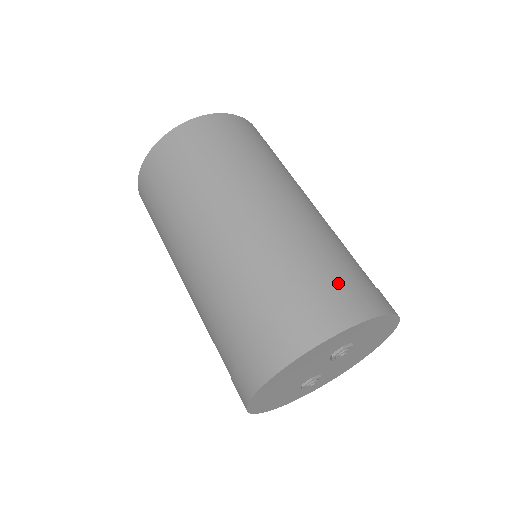
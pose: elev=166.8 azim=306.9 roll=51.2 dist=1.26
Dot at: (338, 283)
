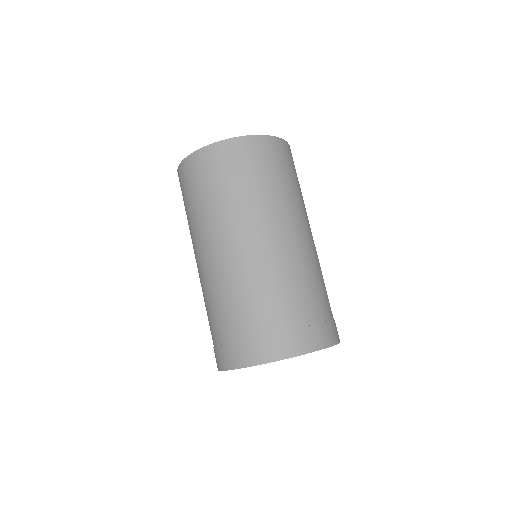
Dot at: (278, 325)
